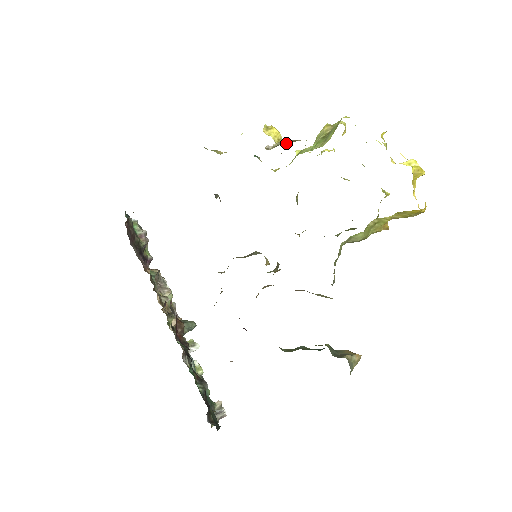
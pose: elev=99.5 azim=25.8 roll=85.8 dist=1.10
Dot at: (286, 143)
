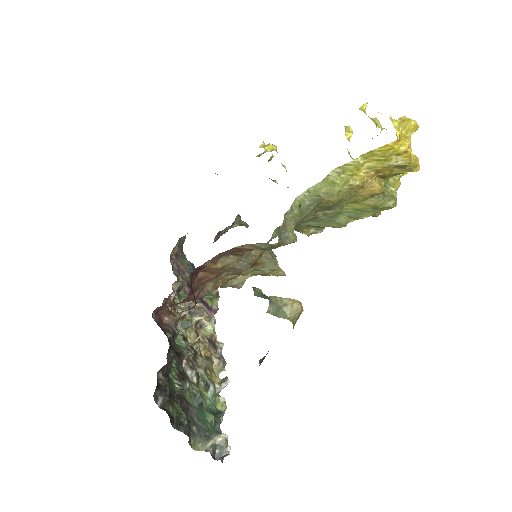
Dot at: occluded
